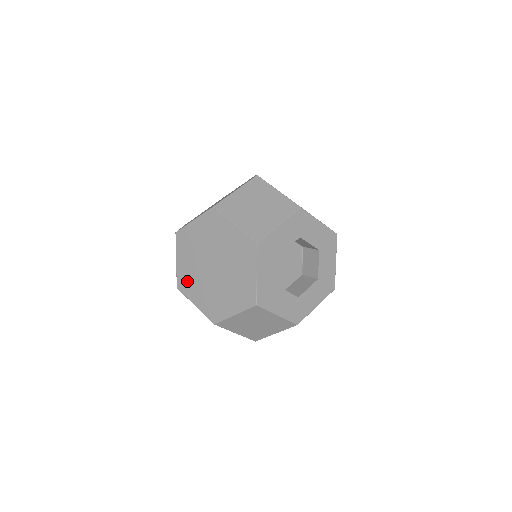
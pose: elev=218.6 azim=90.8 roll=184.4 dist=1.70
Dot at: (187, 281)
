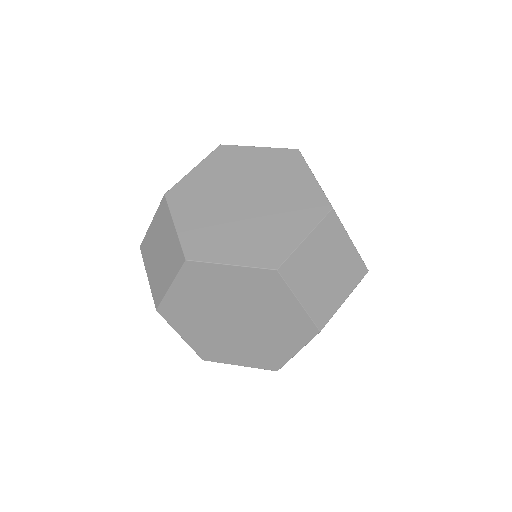
Dot at: (180, 313)
